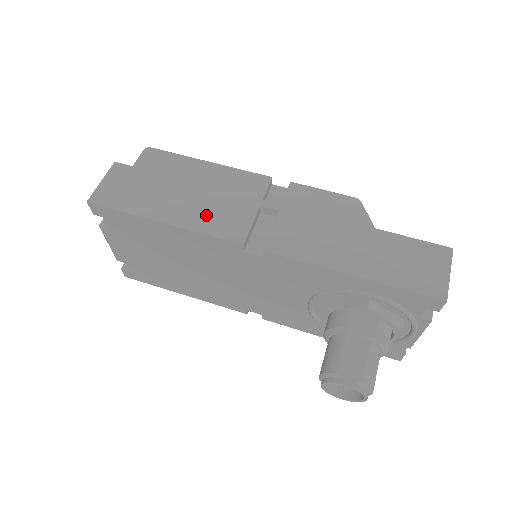
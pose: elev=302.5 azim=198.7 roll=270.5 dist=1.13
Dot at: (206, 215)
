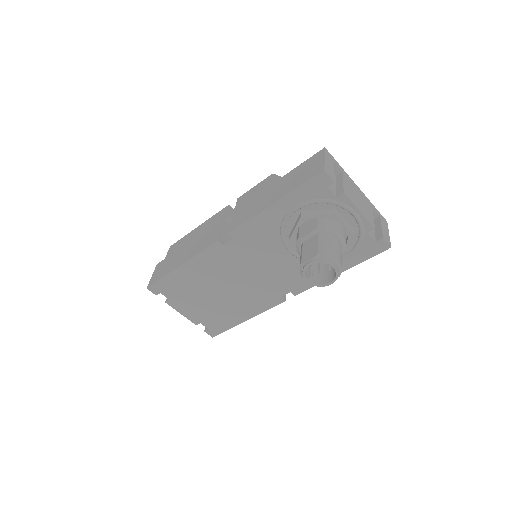
Dot at: (199, 246)
